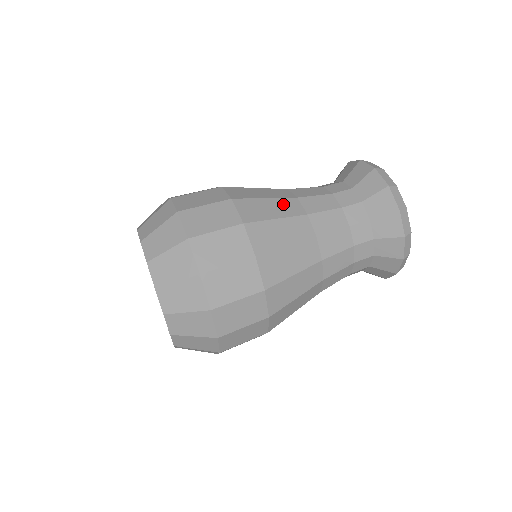
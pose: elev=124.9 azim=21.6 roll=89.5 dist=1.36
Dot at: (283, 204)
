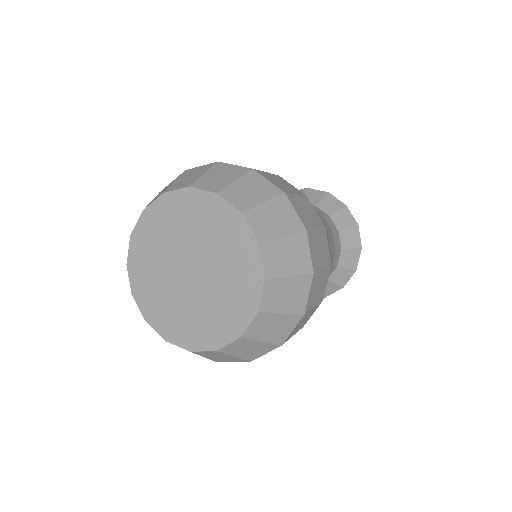
Dot at: occluded
